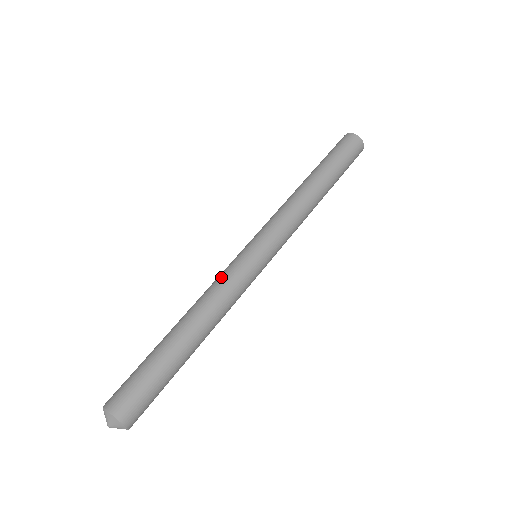
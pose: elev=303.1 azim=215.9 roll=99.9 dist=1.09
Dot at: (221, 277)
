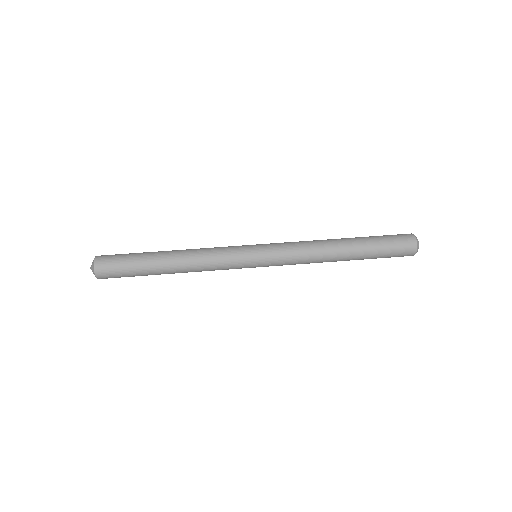
Dot at: occluded
